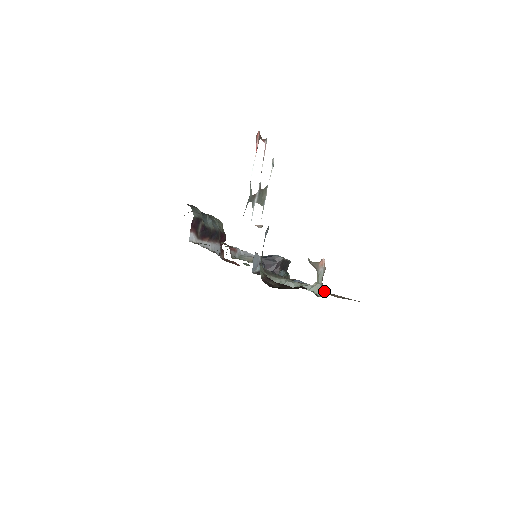
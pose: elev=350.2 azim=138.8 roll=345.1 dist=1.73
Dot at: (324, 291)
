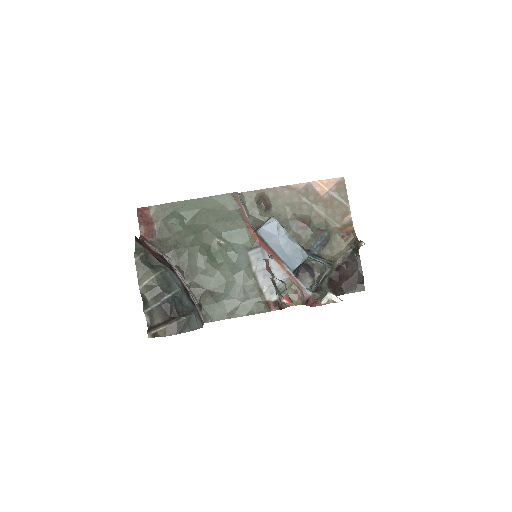
Dot at: (295, 185)
